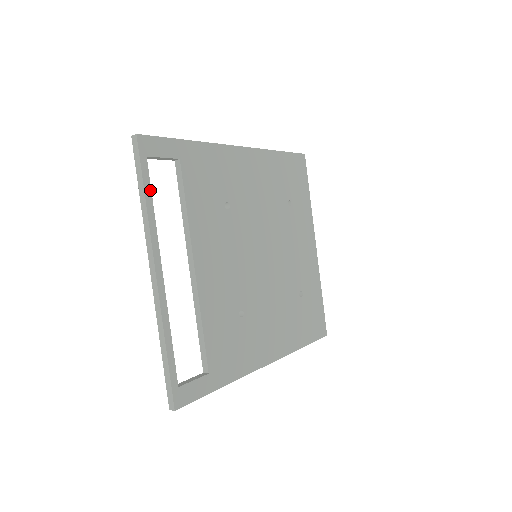
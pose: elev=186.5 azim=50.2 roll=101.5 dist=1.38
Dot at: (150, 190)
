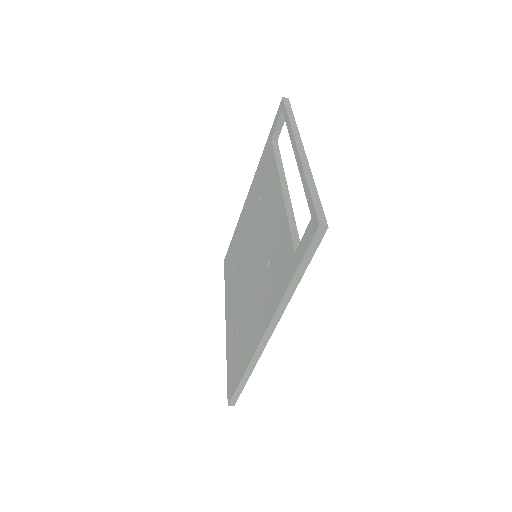
Dot at: occluded
